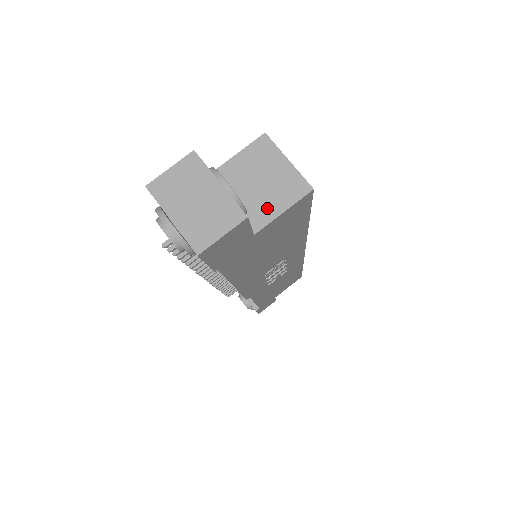
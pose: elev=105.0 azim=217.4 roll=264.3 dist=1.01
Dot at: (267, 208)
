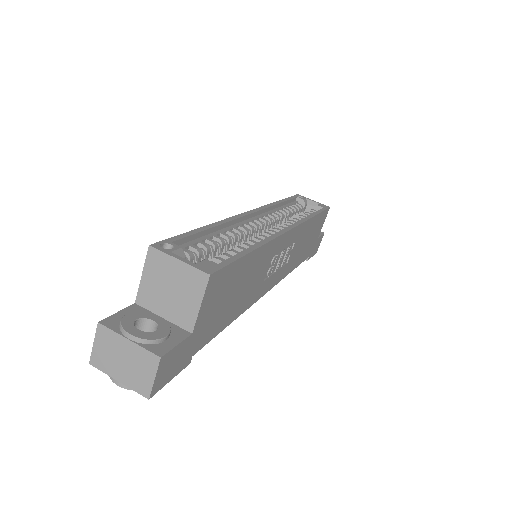
Dot at: (188, 308)
